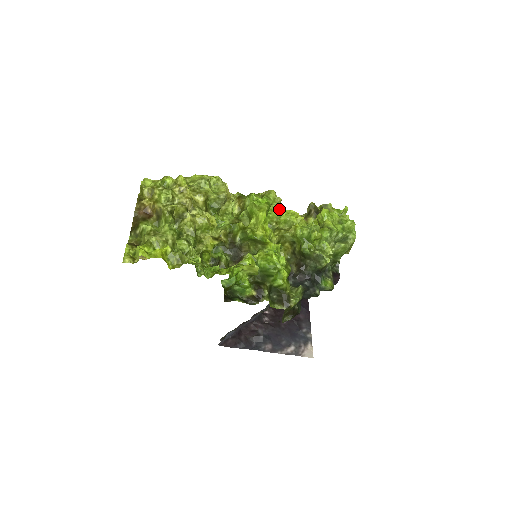
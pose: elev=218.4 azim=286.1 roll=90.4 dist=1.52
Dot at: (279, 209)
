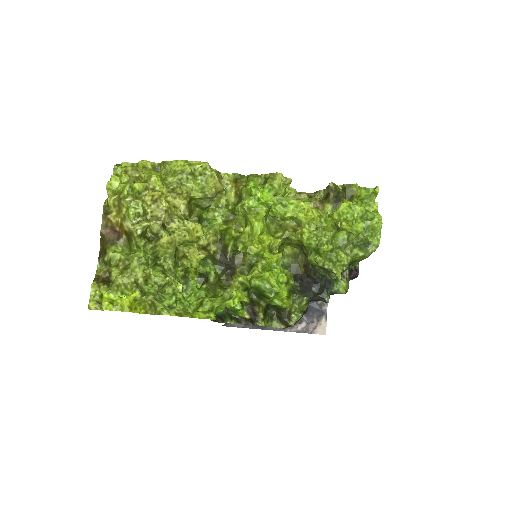
Dot at: (285, 202)
